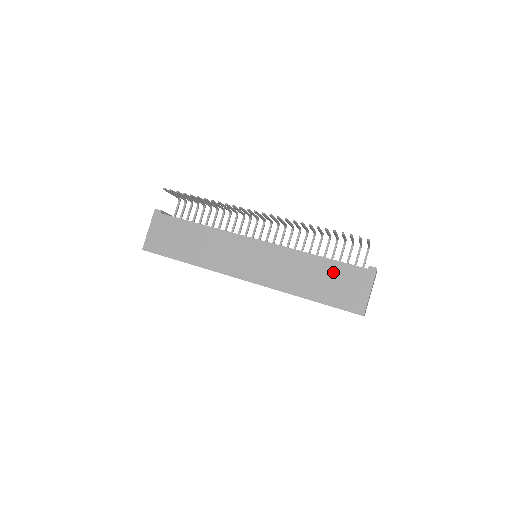
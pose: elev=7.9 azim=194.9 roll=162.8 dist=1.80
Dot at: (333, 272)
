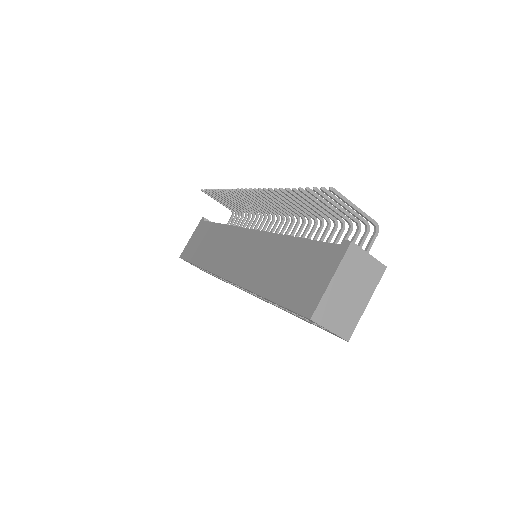
Dot at: (300, 256)
